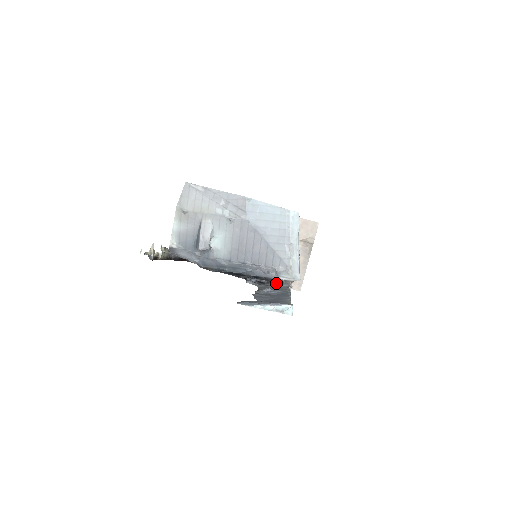
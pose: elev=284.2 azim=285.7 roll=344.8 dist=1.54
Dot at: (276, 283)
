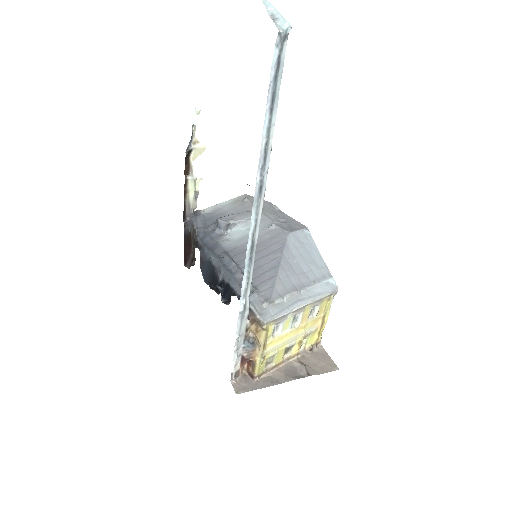
Dot at: (239, 298)
